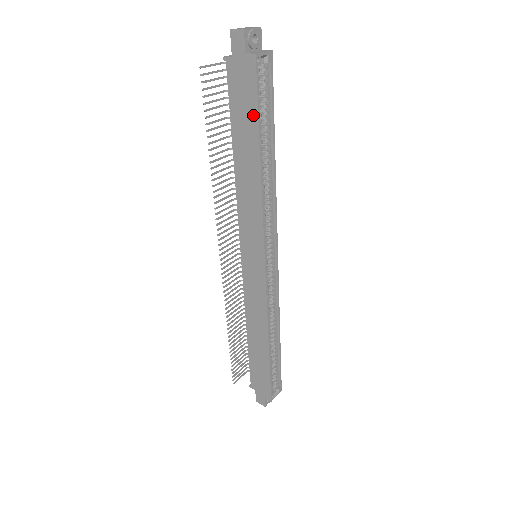
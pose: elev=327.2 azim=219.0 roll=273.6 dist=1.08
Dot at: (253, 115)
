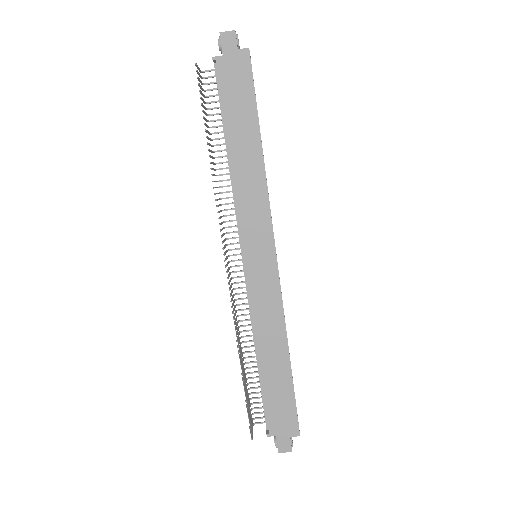
Dot at: (250, 101)
